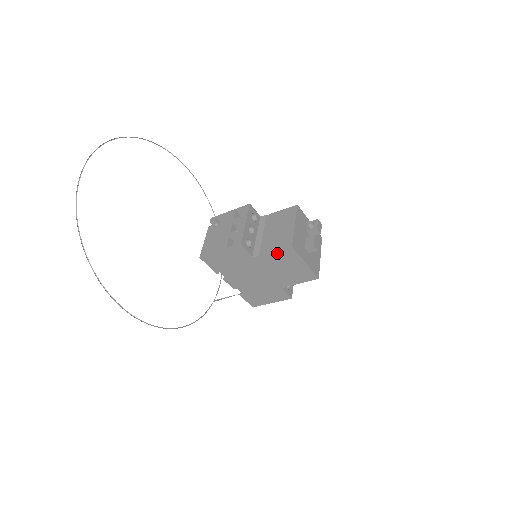
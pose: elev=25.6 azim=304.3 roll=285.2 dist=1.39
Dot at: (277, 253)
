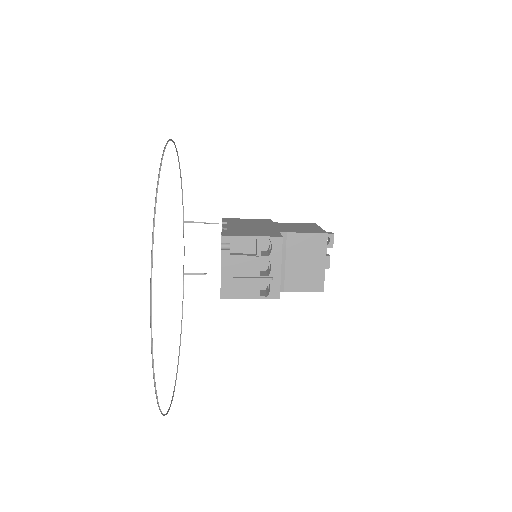
Dot at: (304, 290)
